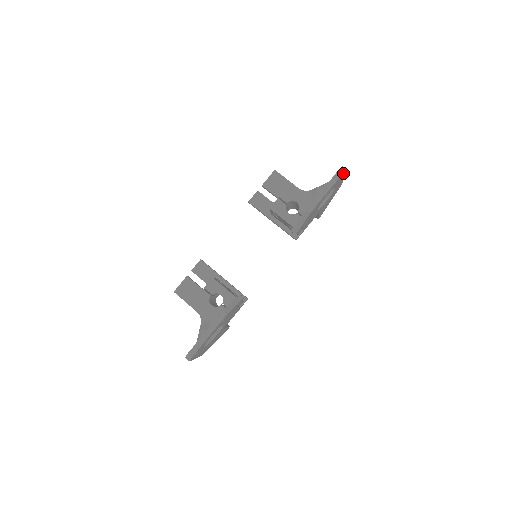
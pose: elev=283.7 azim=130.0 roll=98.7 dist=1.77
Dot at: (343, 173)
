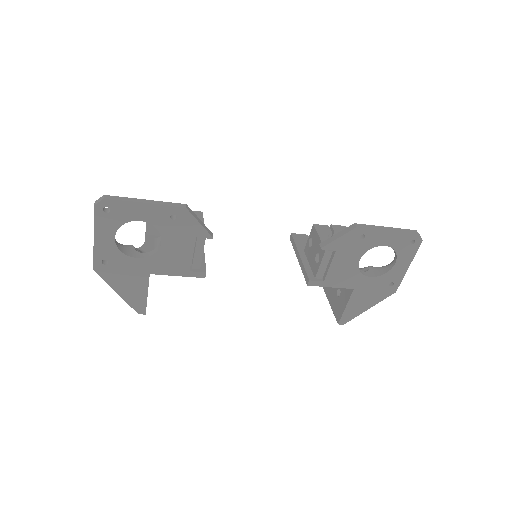
Dot at: (417, 237)
